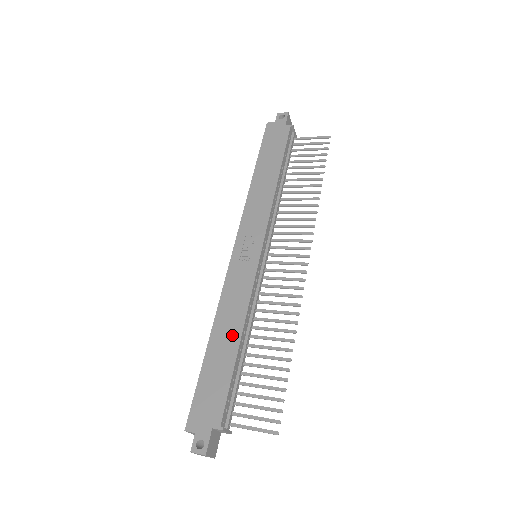
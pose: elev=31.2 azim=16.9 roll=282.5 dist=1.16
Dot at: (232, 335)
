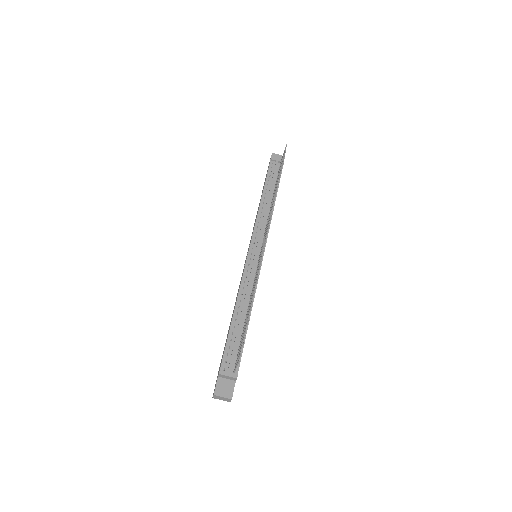
Dot at: occluded
